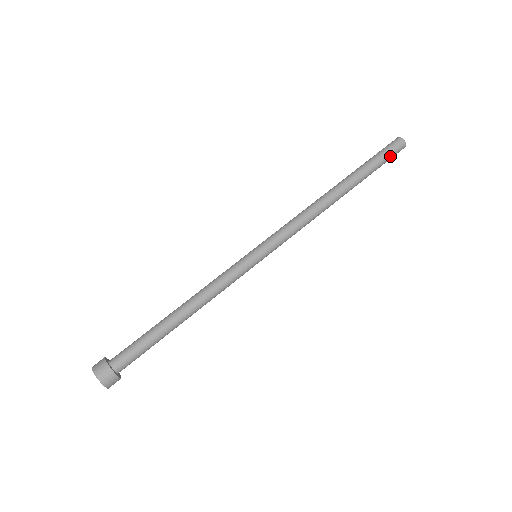
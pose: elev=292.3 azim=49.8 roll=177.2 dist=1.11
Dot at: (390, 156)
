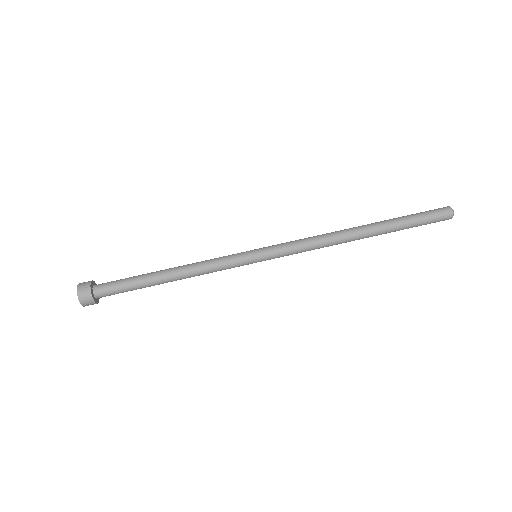
Dot at: (430, 219)
